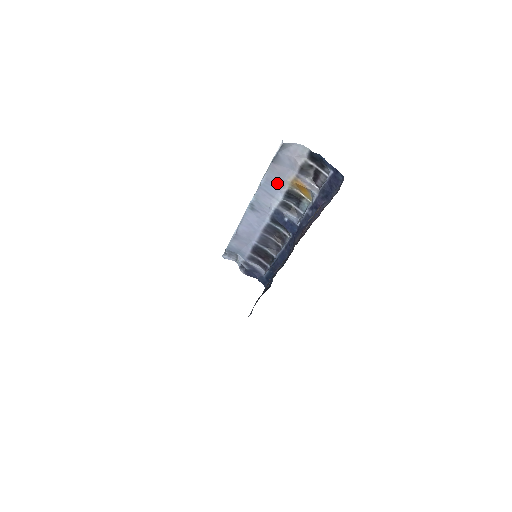
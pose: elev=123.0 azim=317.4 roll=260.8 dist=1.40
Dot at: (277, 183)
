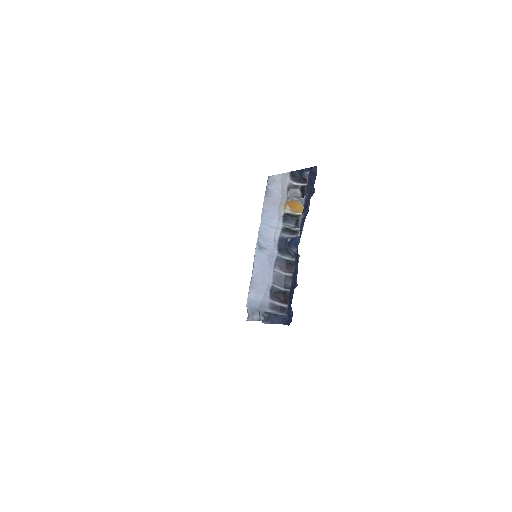
Dot at: (274, 213)
